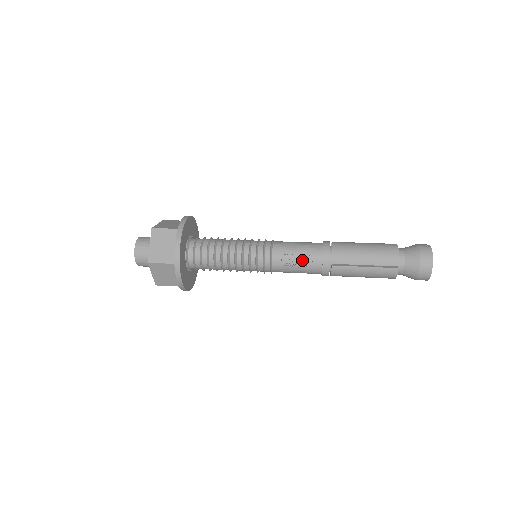
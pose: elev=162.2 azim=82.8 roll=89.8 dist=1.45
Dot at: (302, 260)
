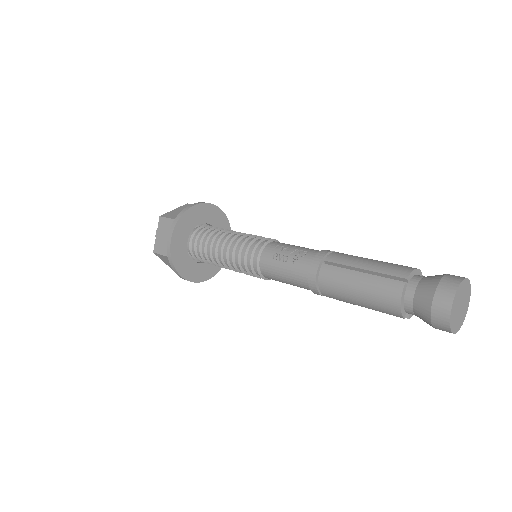
Dot at: (294, 253)
